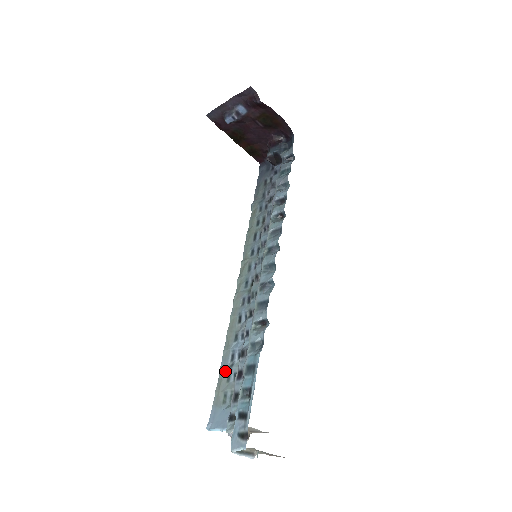
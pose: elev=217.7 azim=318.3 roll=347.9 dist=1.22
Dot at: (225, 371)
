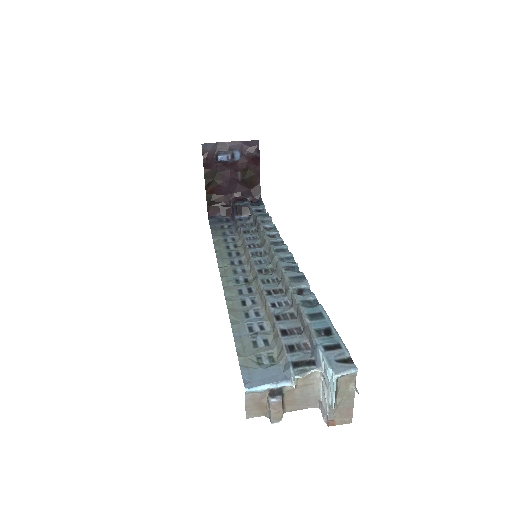
Dot at: (246, 339)
